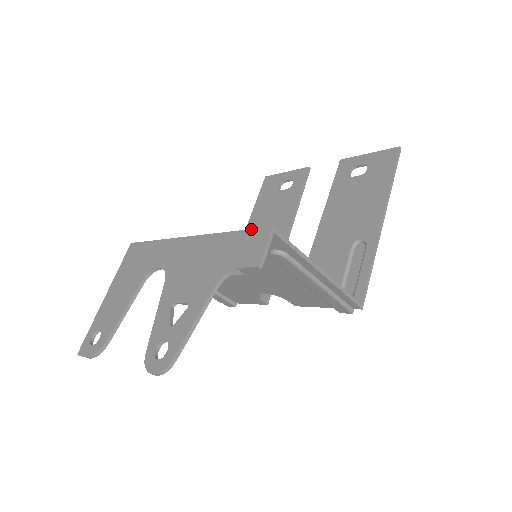
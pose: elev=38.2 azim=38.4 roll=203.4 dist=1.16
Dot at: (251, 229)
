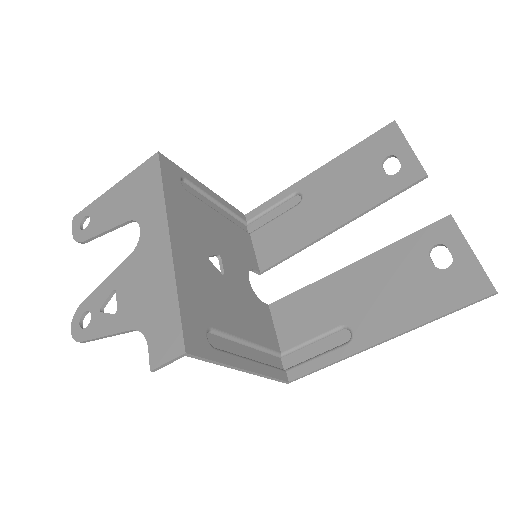
Dot at: (181, 324)
